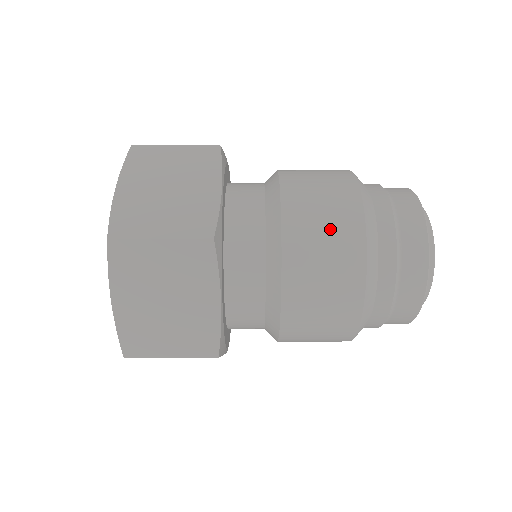
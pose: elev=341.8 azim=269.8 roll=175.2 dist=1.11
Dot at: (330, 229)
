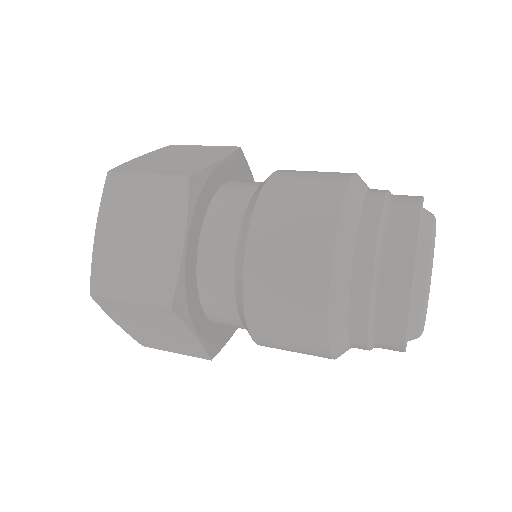
Dot at: (308, 193)
